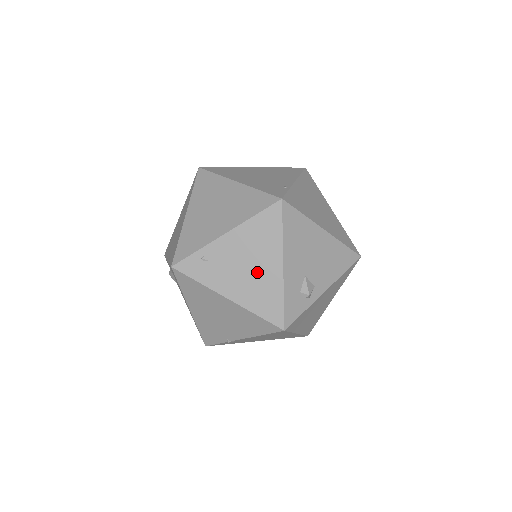
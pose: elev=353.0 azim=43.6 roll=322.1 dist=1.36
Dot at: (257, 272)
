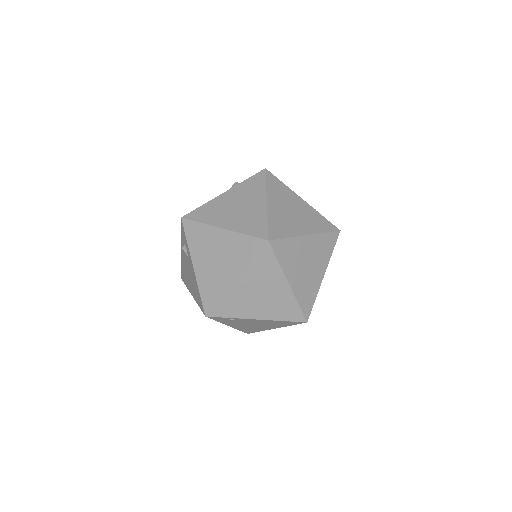
Dot at: (258, 327)
